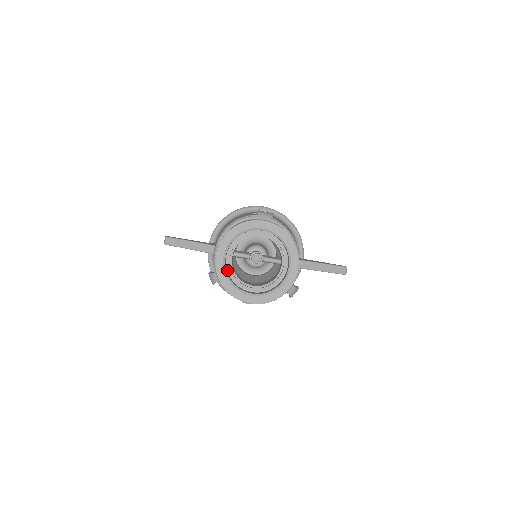
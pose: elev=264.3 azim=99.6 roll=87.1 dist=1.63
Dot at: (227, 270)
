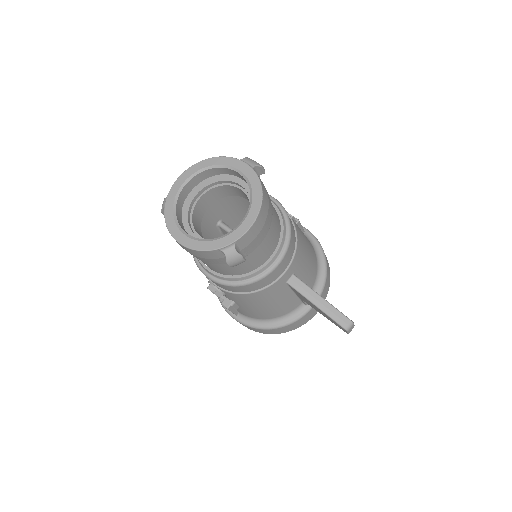
Dot at: (185, 207)
